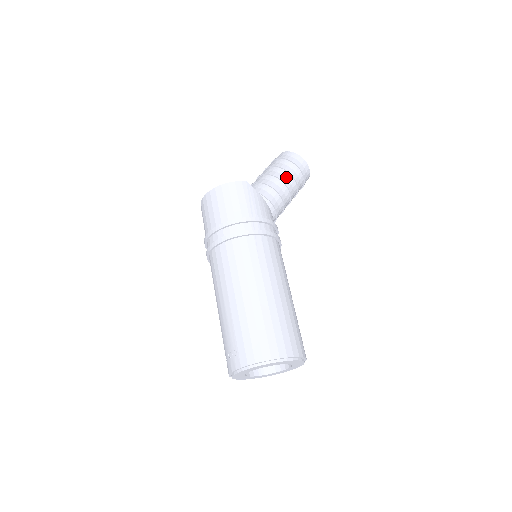
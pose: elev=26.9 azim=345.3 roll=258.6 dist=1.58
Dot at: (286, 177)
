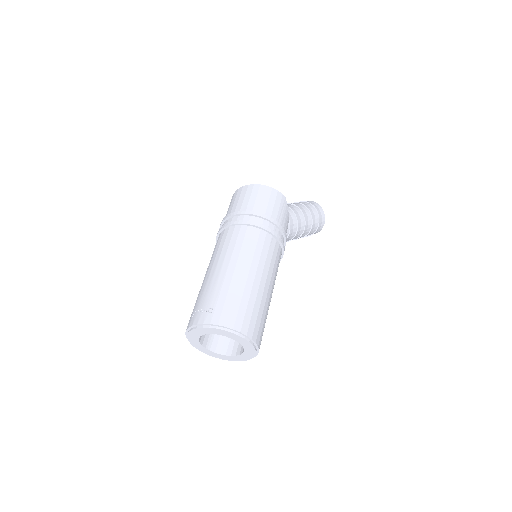
Dot at: (308, 217)
